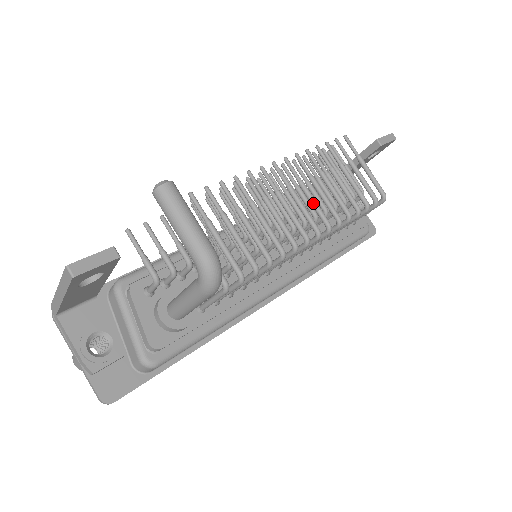
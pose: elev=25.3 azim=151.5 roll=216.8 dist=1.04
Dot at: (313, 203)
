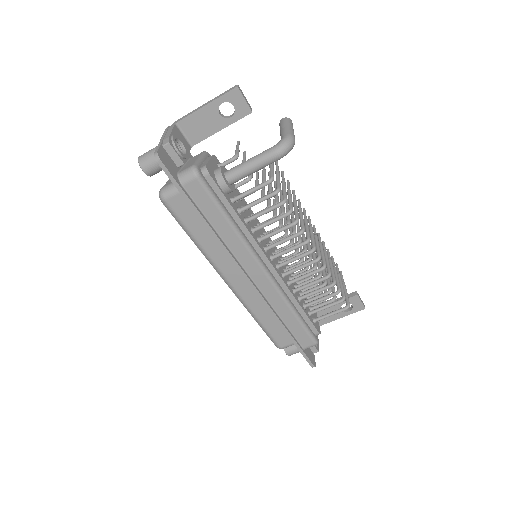
Dot at: (318, 244)
